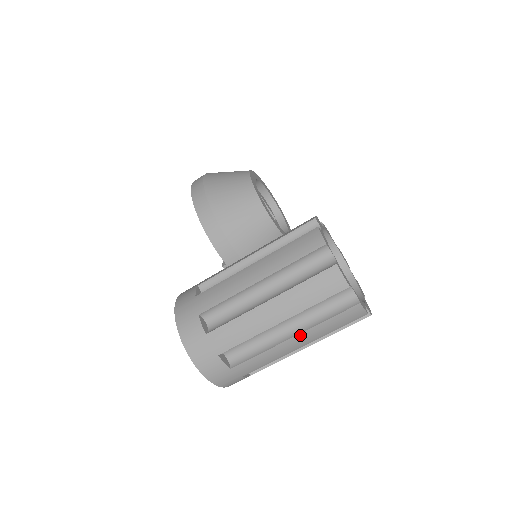
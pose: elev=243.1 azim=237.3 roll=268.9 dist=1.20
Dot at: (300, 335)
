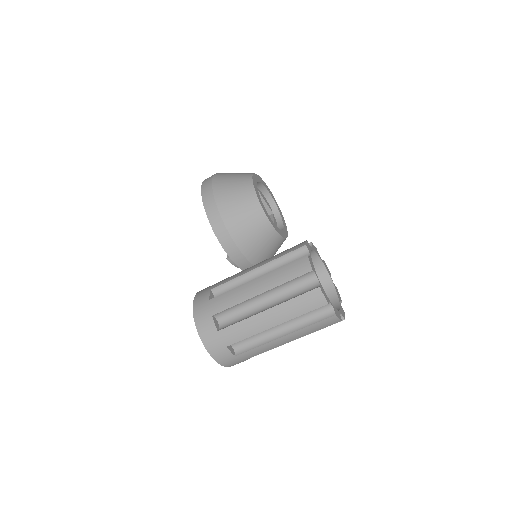
Dot at: (289, 335)
